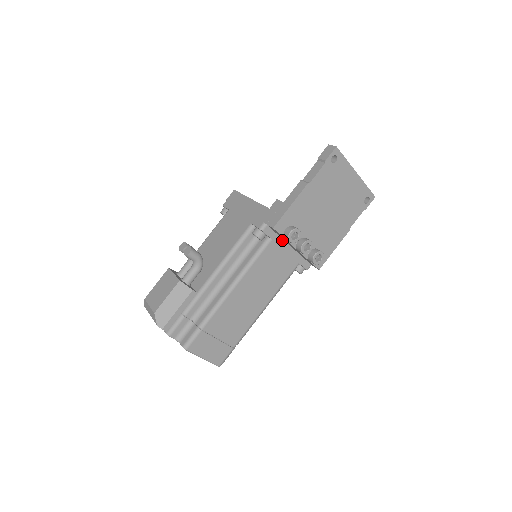
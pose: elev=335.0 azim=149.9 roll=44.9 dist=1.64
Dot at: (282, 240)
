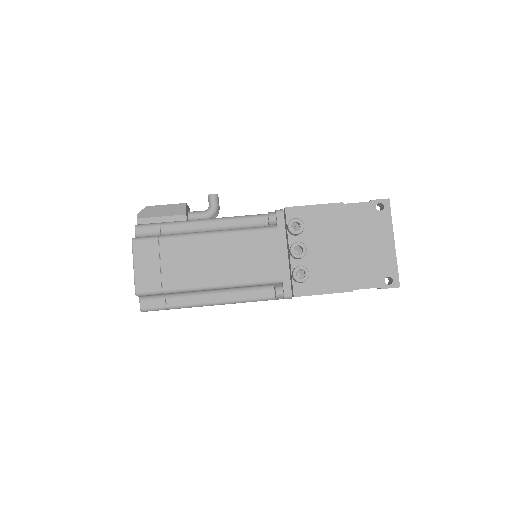
Dot at: (285, 239)
